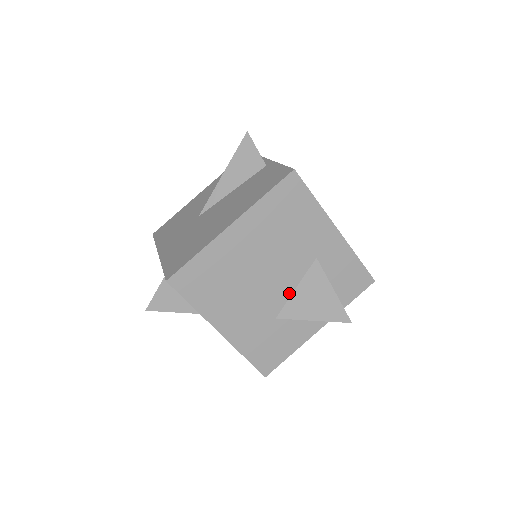
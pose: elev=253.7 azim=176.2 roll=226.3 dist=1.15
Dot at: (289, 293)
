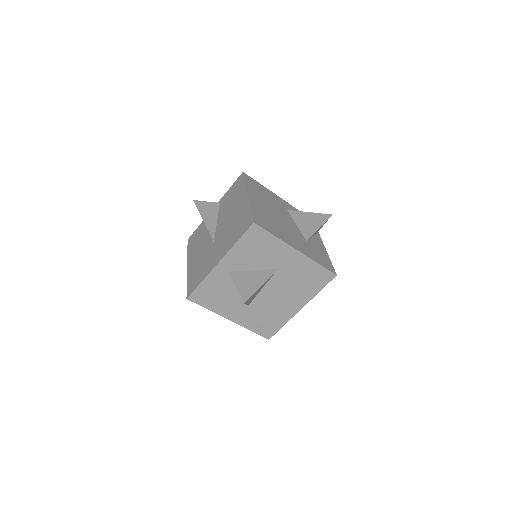
Dot at: (297, 227)
